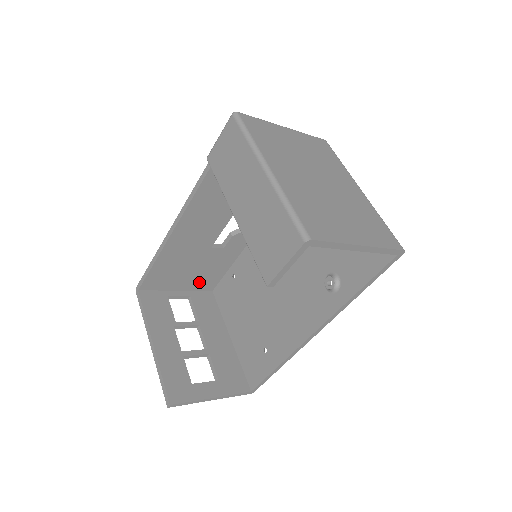
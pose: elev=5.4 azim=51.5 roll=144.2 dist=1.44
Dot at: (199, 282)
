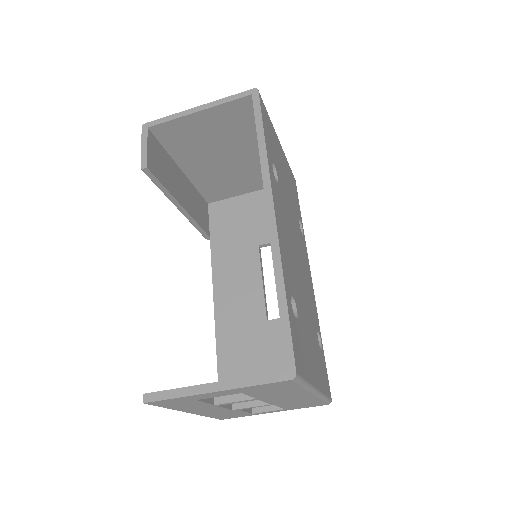
Dot at: occluded
